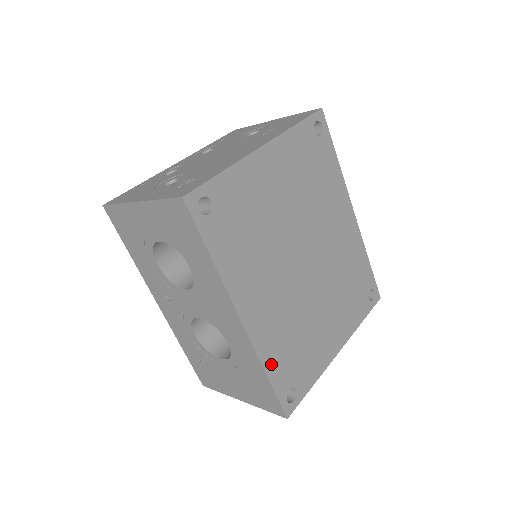
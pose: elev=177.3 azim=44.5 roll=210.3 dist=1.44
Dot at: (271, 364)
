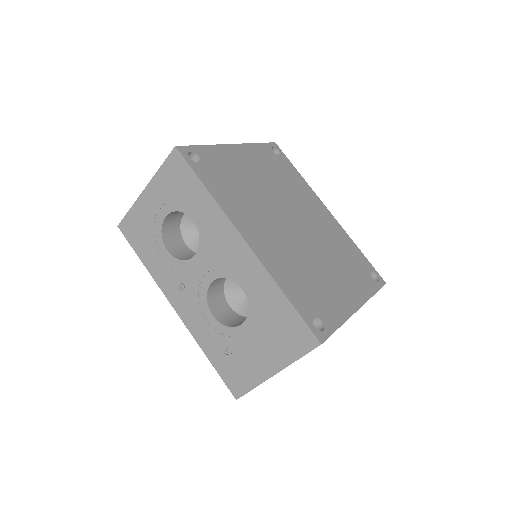
Dot at: (286, 286)
